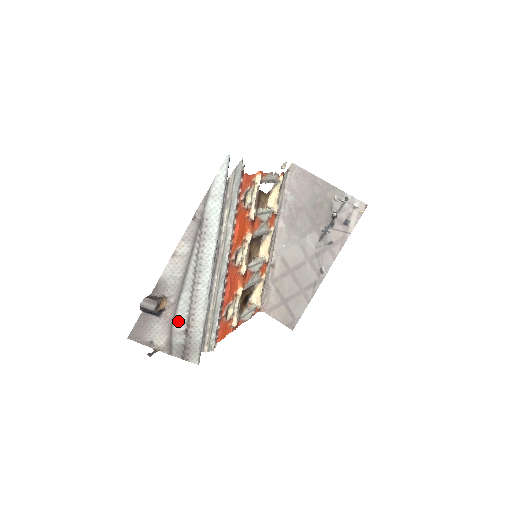
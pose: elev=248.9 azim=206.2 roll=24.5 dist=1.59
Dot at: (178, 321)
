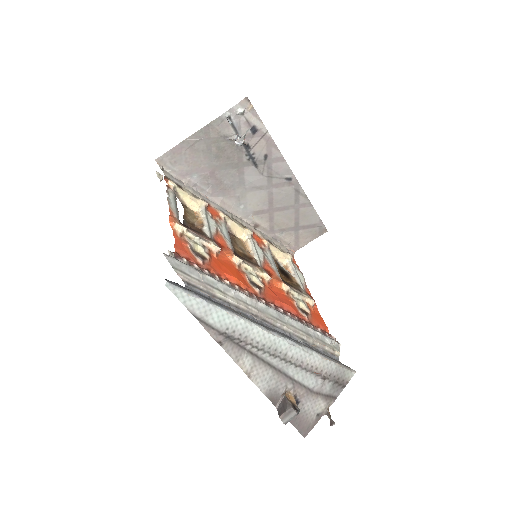
Dot at: (311, 384)
